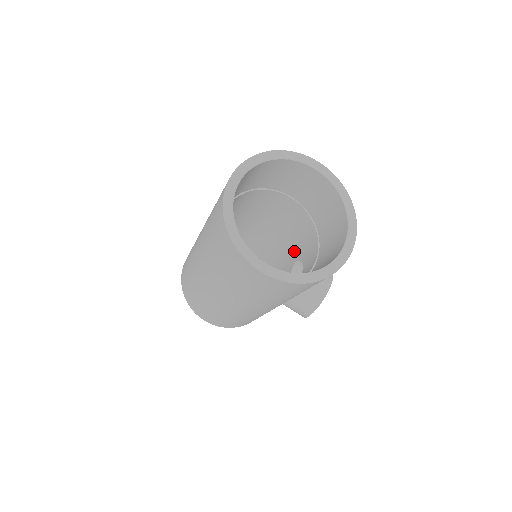
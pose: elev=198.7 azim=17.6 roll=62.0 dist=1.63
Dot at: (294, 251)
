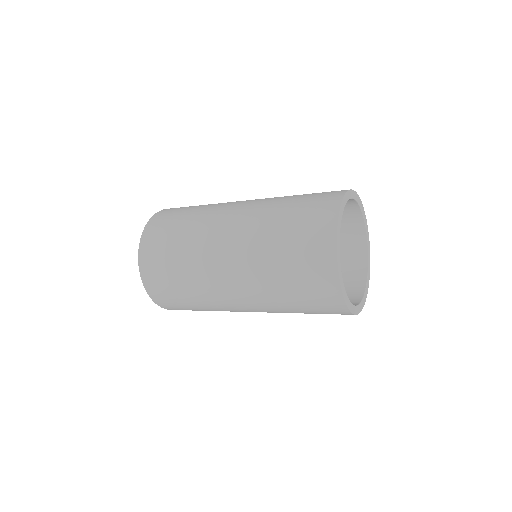
Dot at: occluded
